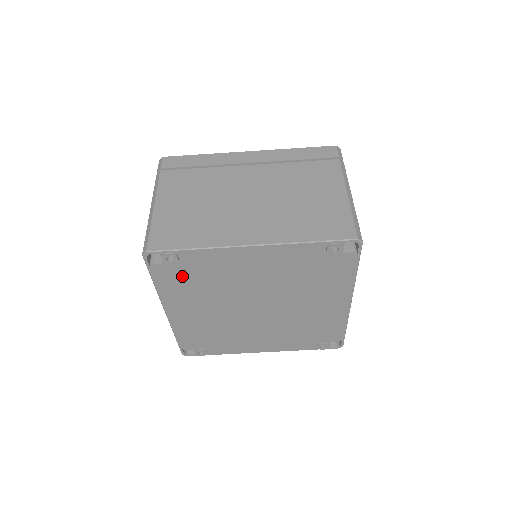
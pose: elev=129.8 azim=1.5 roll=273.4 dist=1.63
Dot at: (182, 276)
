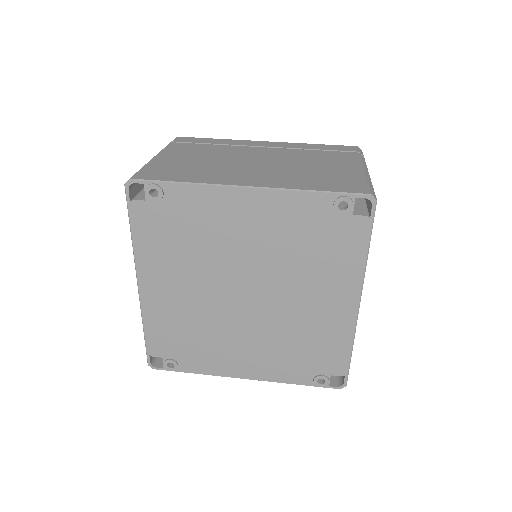
Dot at: (164, 225)
